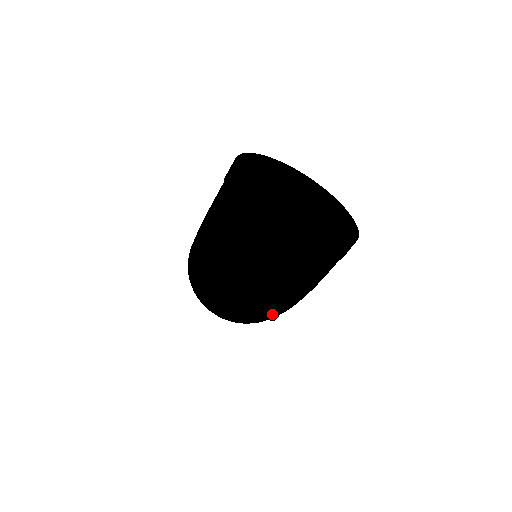
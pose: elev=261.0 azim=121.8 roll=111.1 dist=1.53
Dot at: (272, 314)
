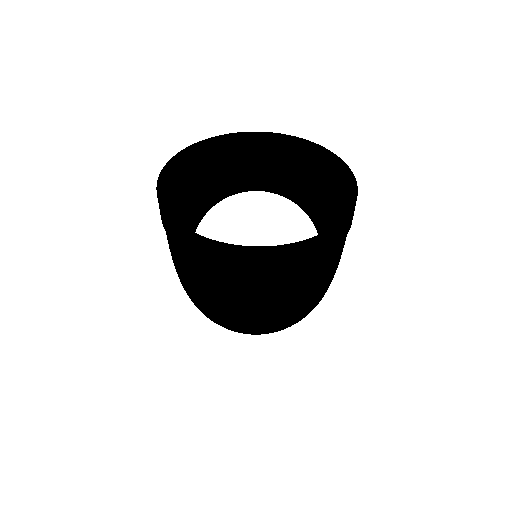
Dot at: occluded
